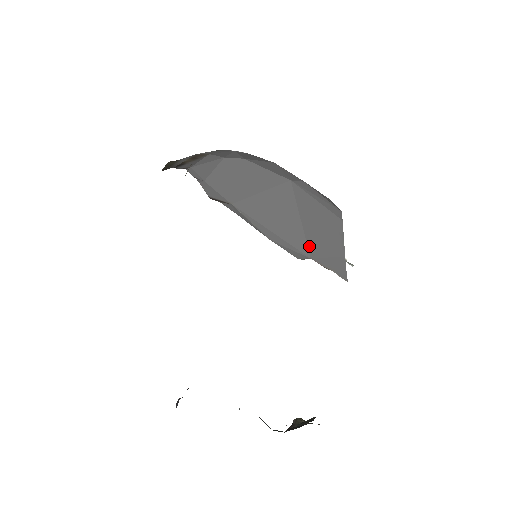
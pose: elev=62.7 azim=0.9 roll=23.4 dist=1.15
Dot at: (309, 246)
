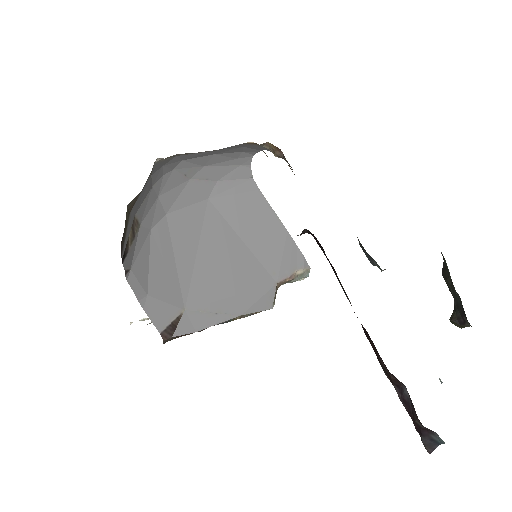
Dot at: (265, 266)
